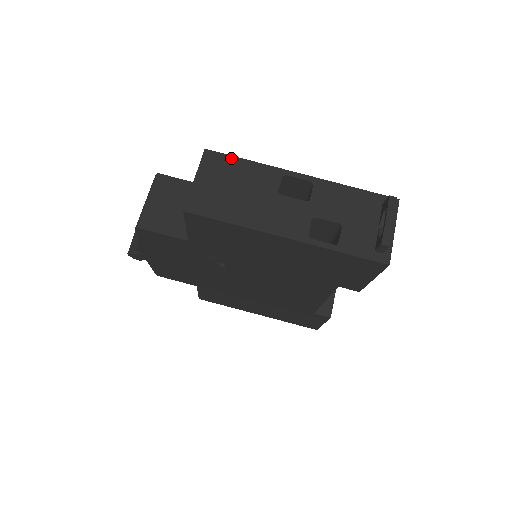
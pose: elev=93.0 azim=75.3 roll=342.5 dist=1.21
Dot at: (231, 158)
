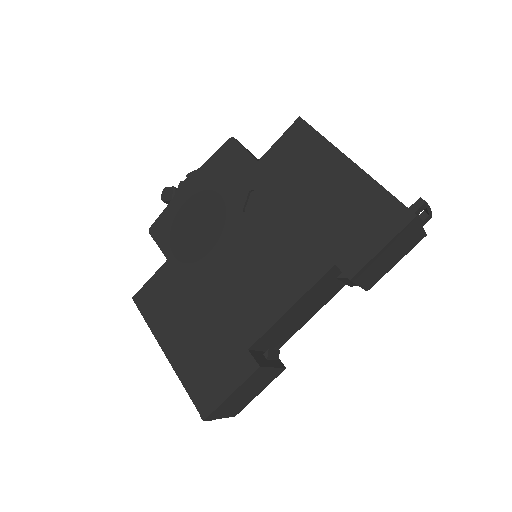
Dot at: occluded
